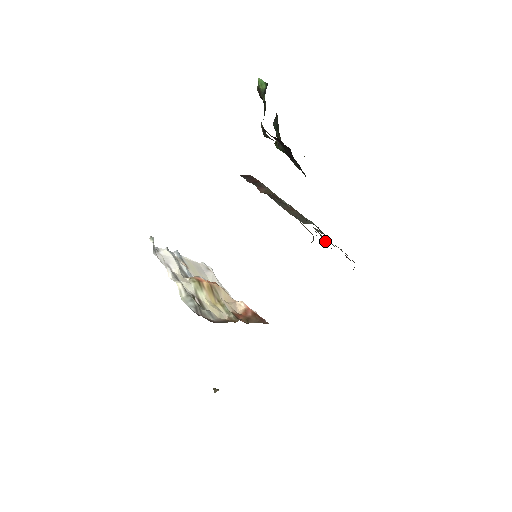
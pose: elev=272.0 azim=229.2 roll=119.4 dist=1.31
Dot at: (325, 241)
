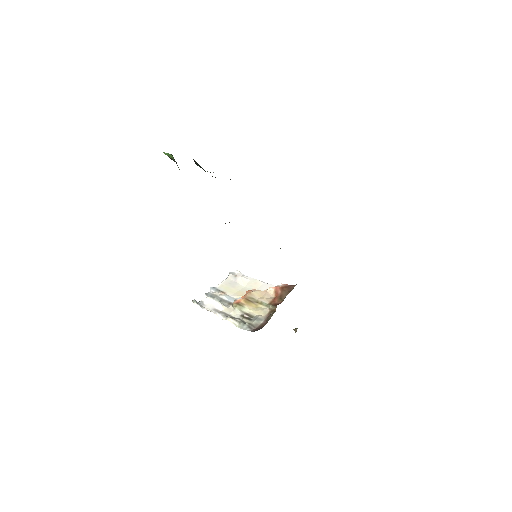
Dot at: occluded
